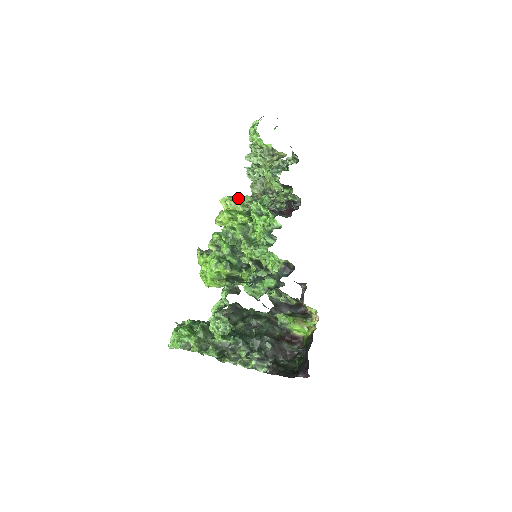
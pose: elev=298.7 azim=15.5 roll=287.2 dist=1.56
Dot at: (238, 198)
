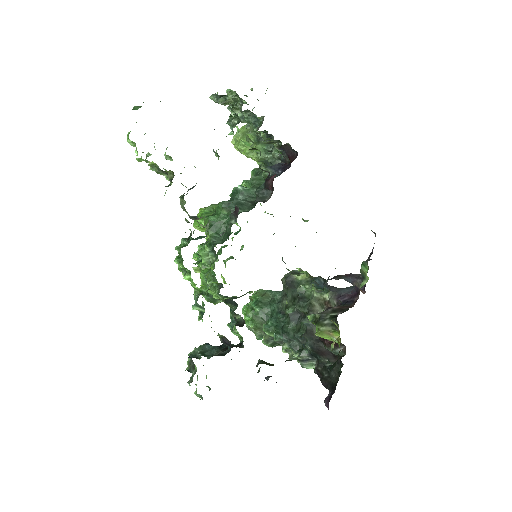
Dot at: (246, 134)
